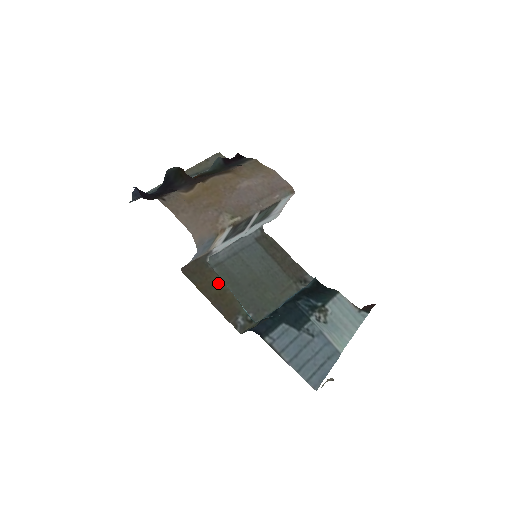
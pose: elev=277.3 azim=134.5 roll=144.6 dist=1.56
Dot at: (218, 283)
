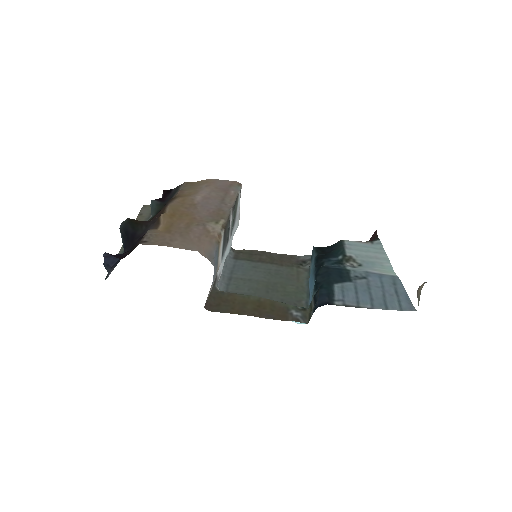
Dot at: (246, 299)
